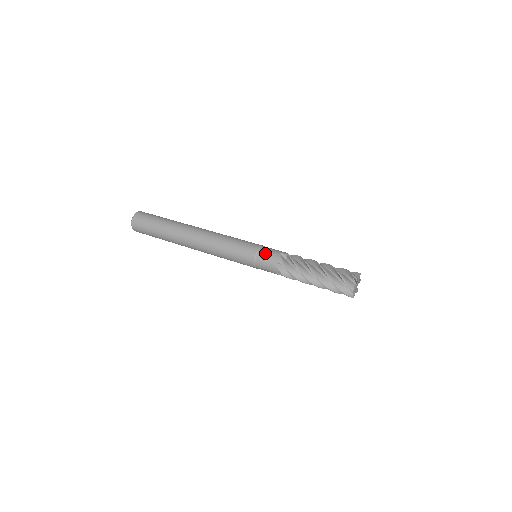
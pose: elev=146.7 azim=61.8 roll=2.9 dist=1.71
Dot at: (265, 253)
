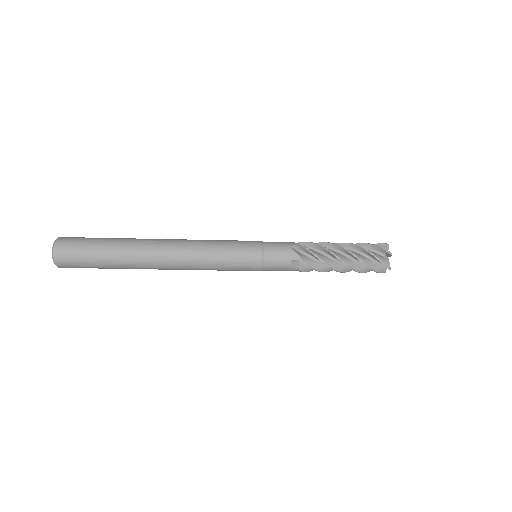
Dot at: (273, 242)
